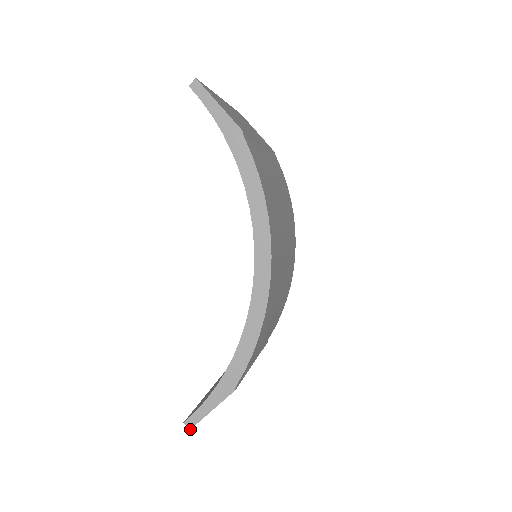
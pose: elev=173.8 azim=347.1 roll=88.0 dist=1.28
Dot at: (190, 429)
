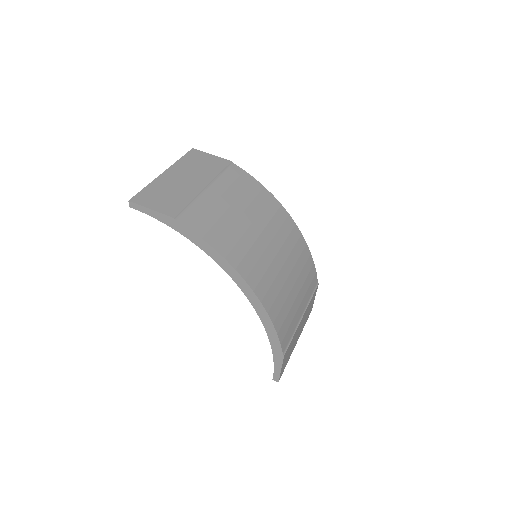
Dot at: occluded
